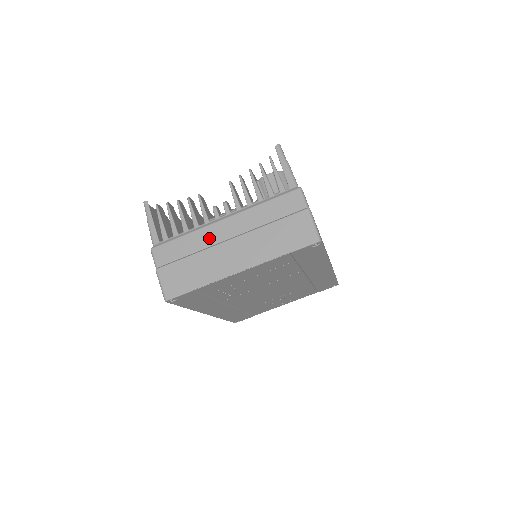
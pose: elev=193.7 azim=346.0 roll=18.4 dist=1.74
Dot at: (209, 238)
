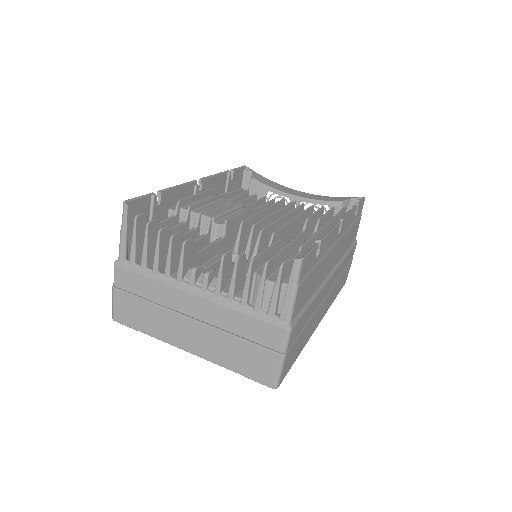
Dot at: (173, 300)
